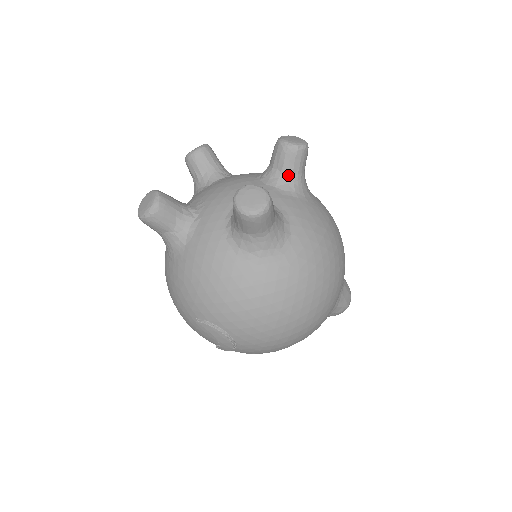
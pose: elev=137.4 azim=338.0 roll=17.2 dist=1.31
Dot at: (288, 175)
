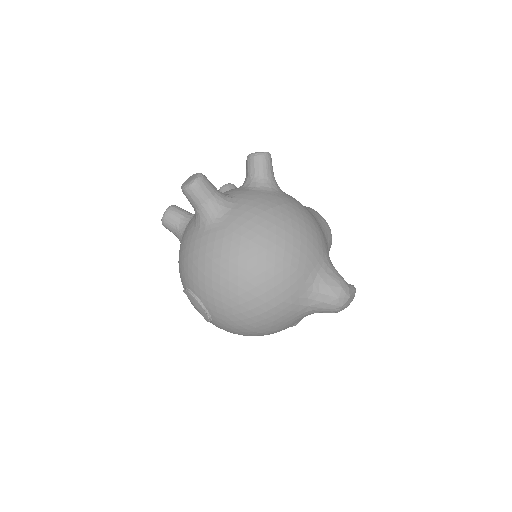
Dot at: (252, 177)
